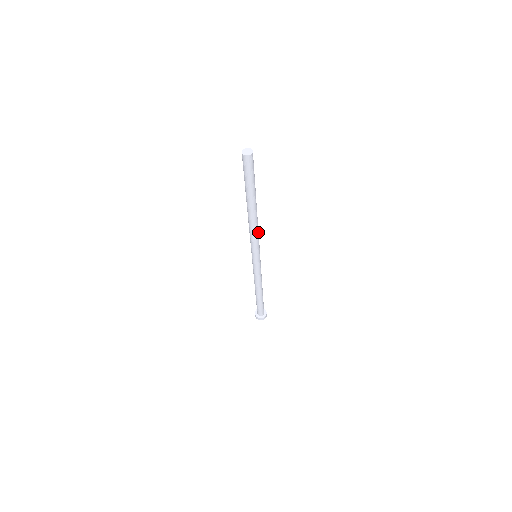
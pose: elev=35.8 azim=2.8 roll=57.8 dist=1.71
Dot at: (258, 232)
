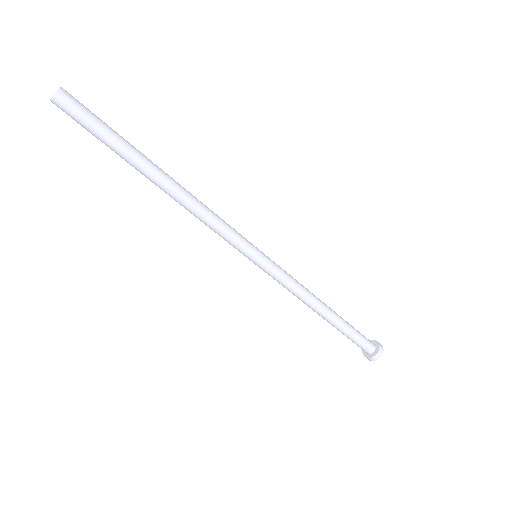
Dot at: (212, 217)
